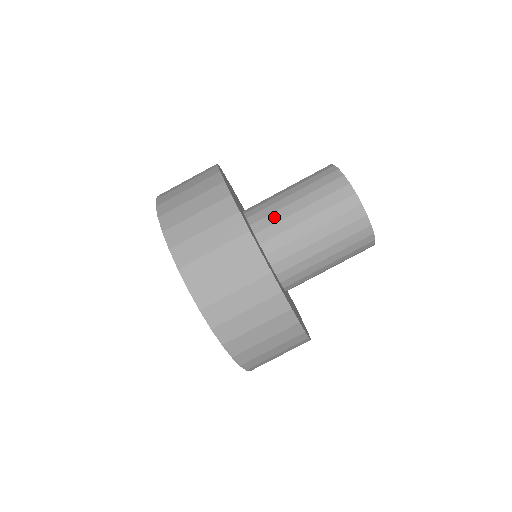
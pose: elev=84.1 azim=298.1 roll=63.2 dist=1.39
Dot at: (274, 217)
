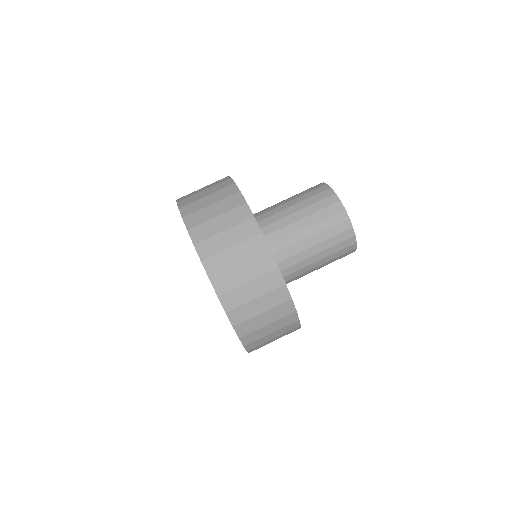
Dot at: (290, 251)
